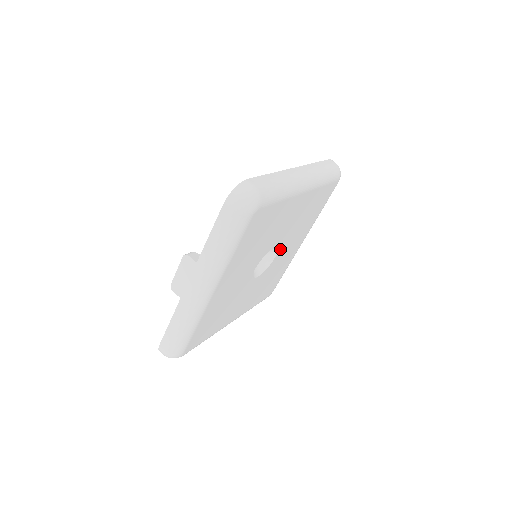
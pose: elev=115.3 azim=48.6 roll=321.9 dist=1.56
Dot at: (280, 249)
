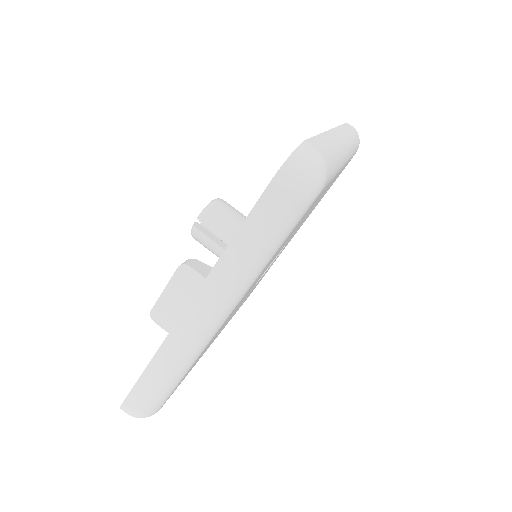
Dot at: occluded
